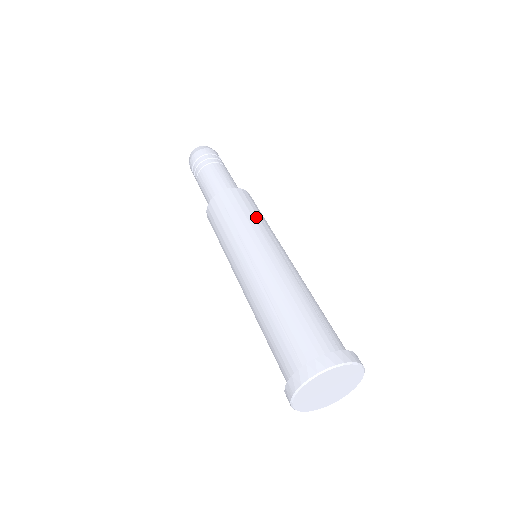
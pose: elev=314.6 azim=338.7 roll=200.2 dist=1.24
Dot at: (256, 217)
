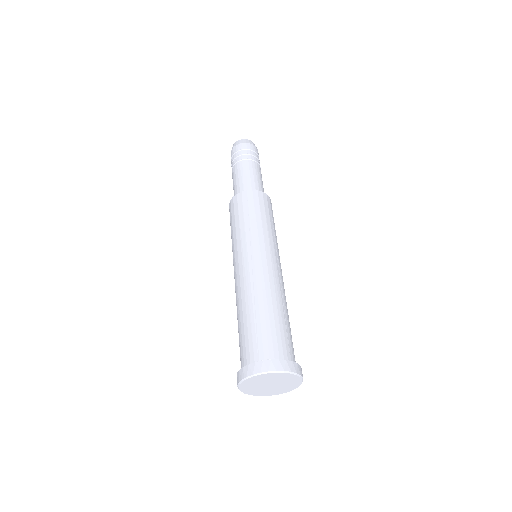
Dot at: (269, 225)
